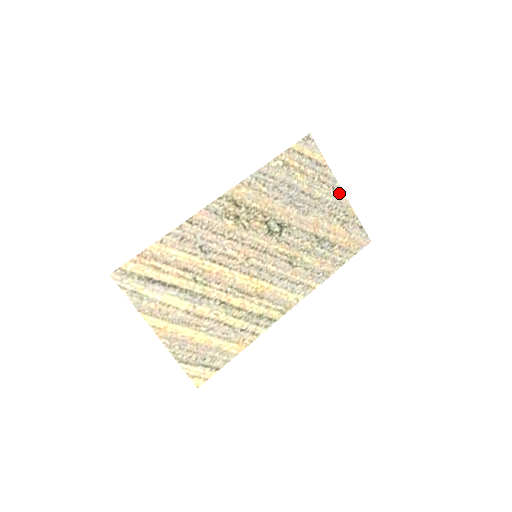
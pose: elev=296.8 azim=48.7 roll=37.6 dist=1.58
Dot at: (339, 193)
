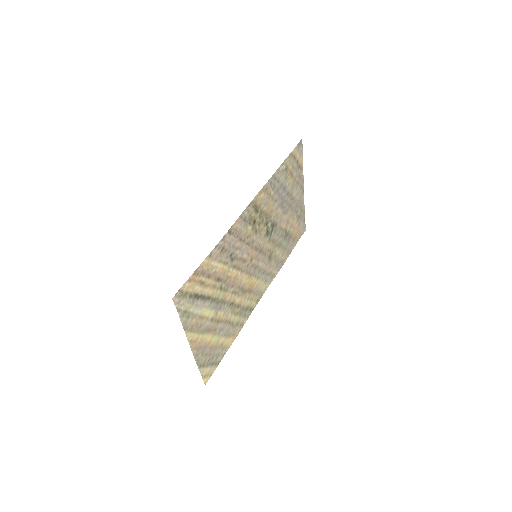
Dot at: (302, 192)
